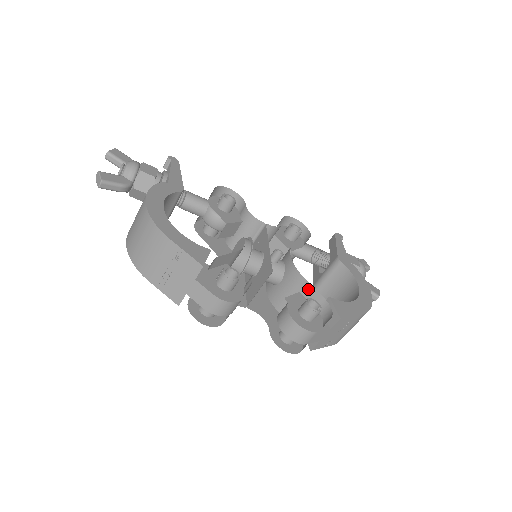
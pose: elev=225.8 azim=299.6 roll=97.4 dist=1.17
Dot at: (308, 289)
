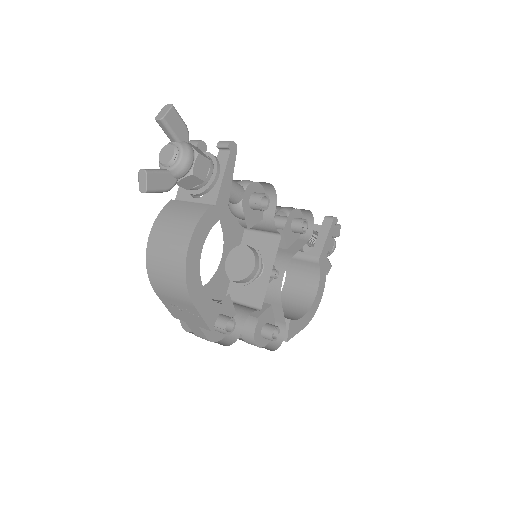
Dot at: (279, 310)
